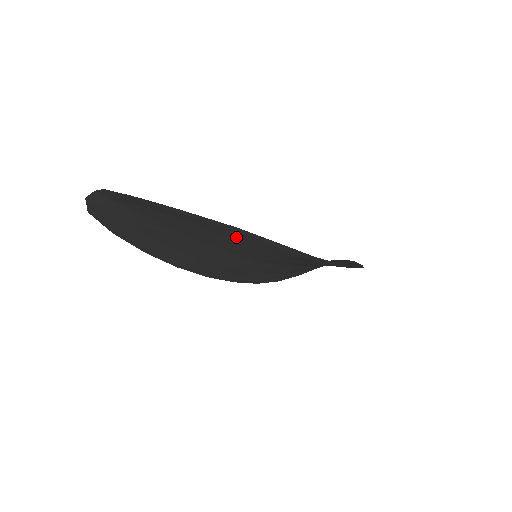
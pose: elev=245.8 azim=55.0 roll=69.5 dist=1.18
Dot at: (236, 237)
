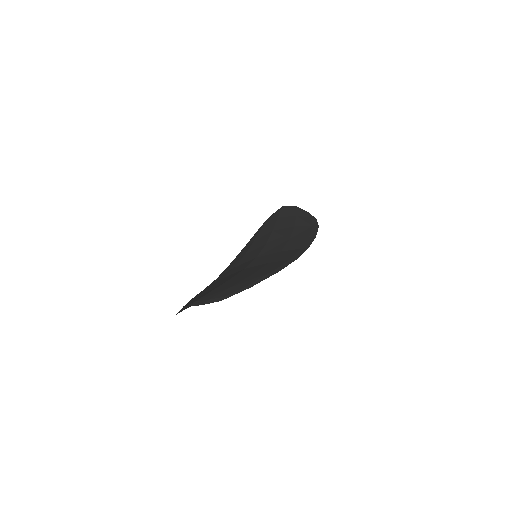
Dot at: occluded
